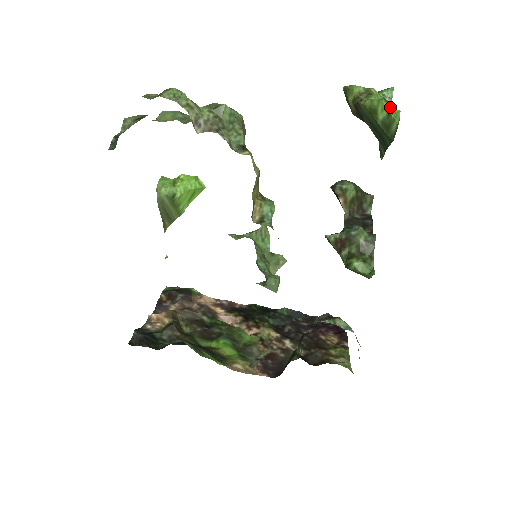
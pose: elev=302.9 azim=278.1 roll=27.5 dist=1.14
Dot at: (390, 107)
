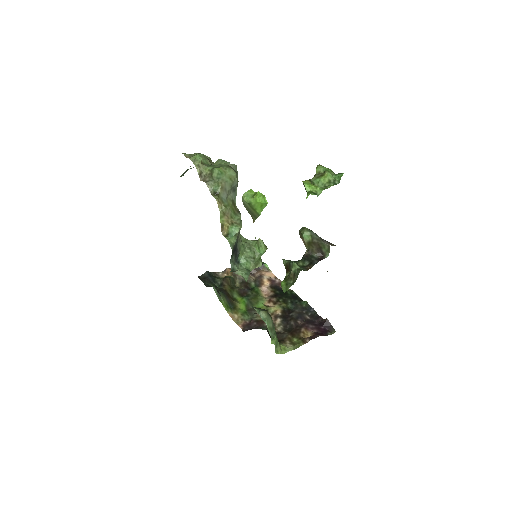
Dot at: (315, 190)
